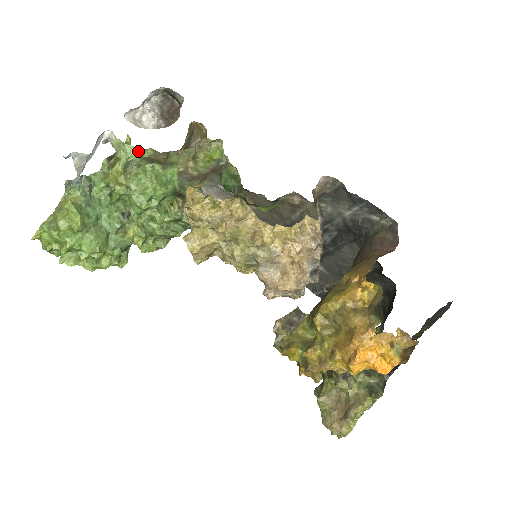
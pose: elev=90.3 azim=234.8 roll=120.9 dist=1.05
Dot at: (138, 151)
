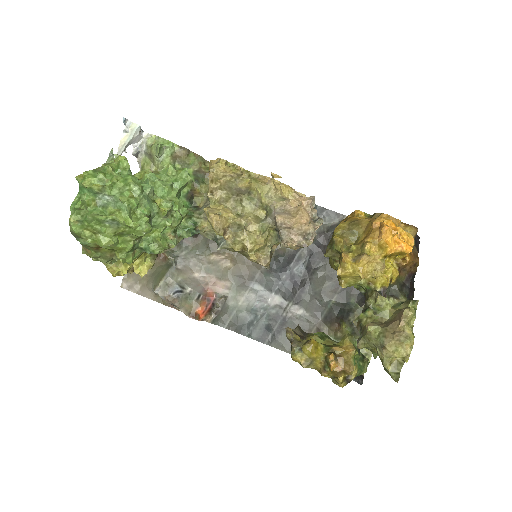
Dot at: (170, 142)
